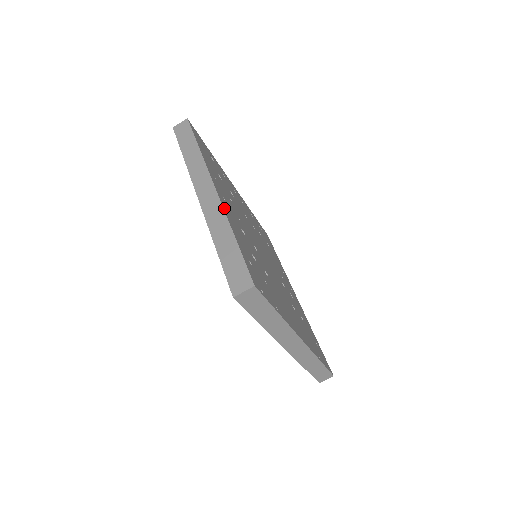
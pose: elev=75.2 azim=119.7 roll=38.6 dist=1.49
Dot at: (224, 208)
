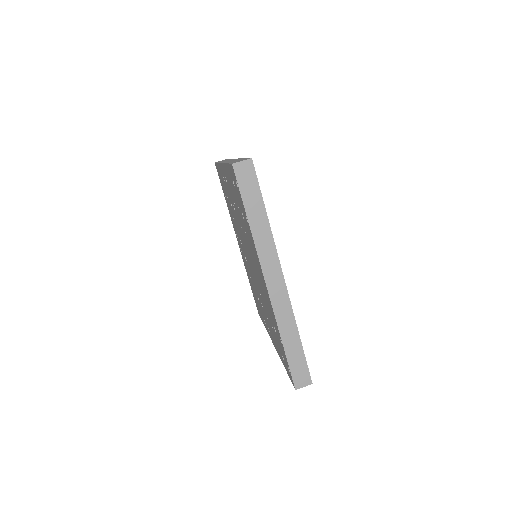
Dot at: occluded
